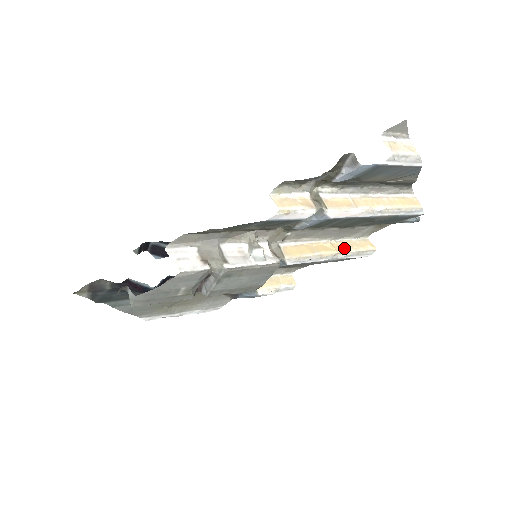
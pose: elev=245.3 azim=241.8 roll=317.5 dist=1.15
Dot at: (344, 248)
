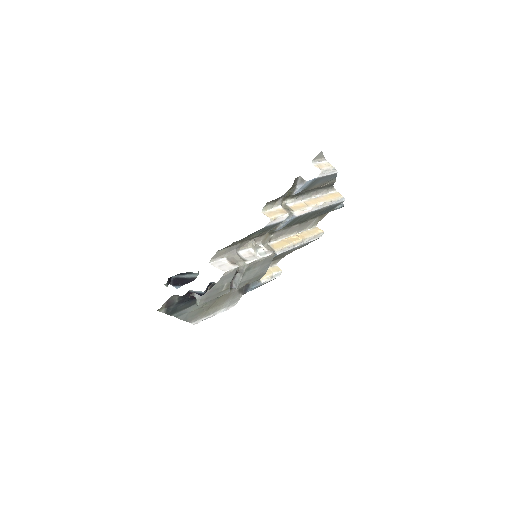
Dot at: (305, 236)
